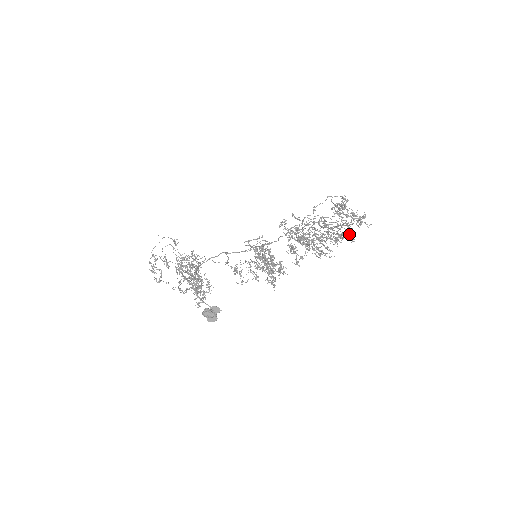
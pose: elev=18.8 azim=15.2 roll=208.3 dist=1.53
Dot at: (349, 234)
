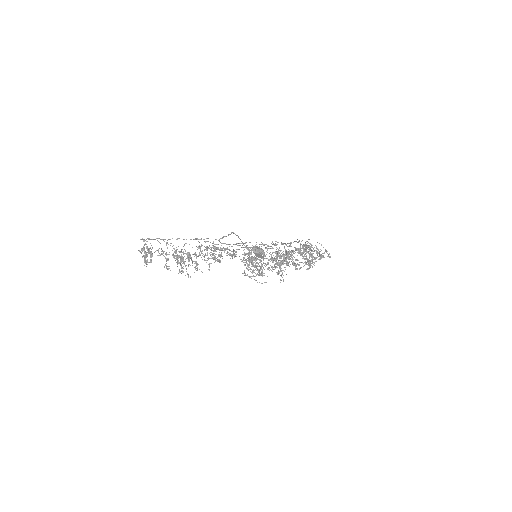
Dot at: occluded
